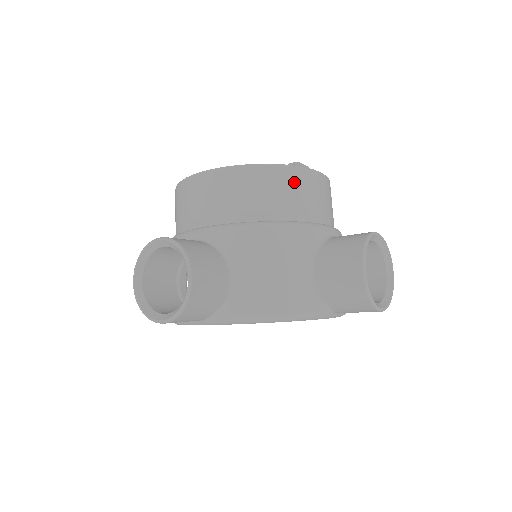
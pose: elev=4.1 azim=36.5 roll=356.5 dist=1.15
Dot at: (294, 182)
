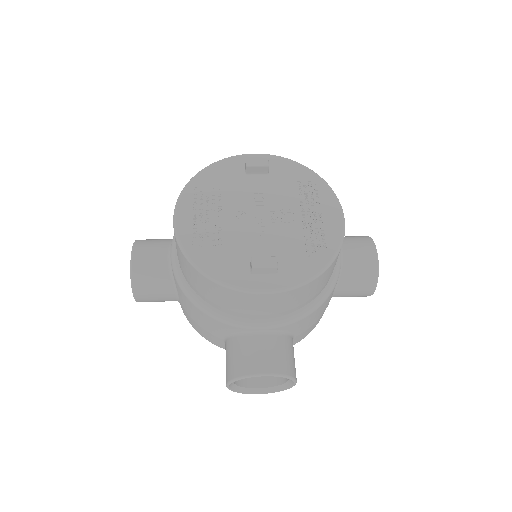
Dot at: (222, 294)
